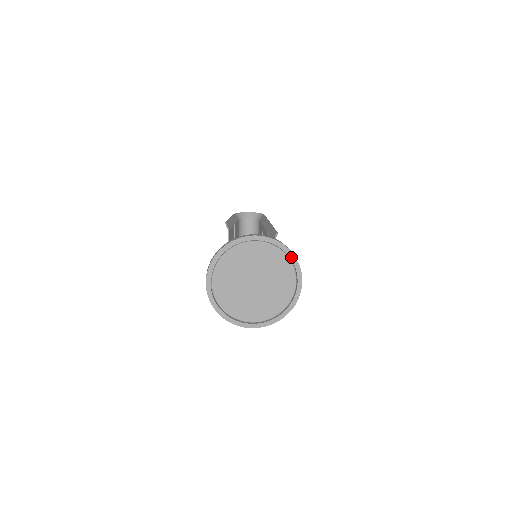
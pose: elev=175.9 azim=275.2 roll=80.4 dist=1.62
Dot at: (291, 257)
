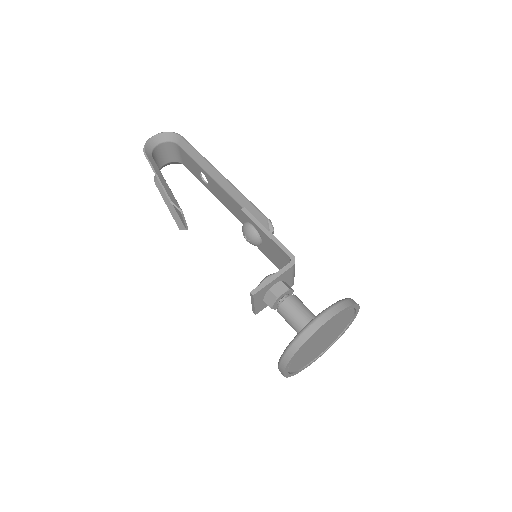
Dot at: (354, 307)
